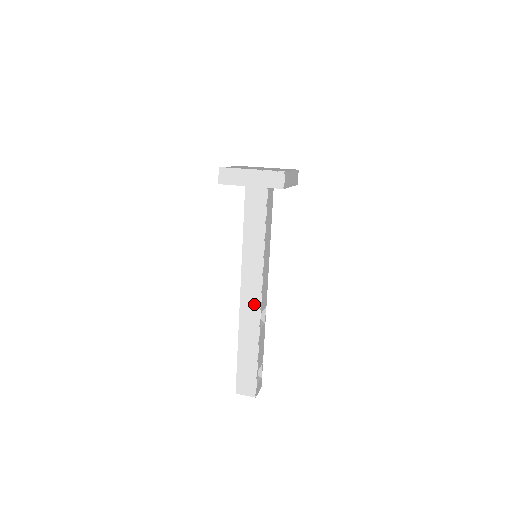
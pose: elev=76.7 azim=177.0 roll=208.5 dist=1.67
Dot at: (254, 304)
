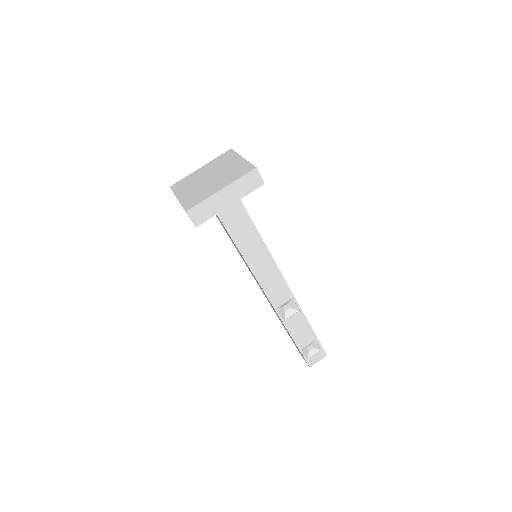
Dot at: (268, 300)
